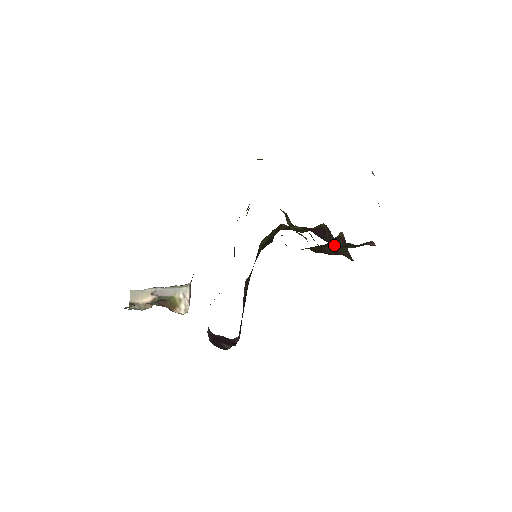
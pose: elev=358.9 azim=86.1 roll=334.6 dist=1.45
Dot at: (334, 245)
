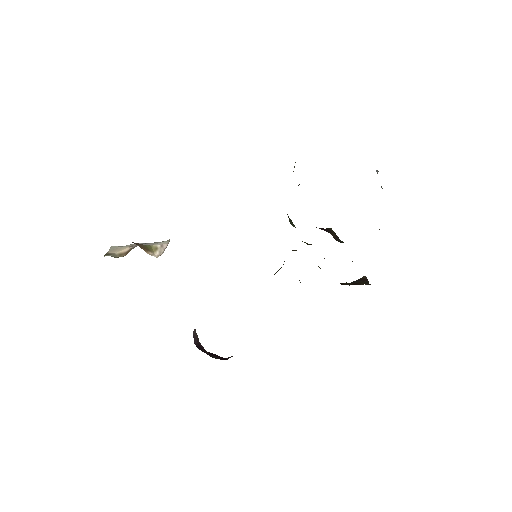
Dot at: occluded
